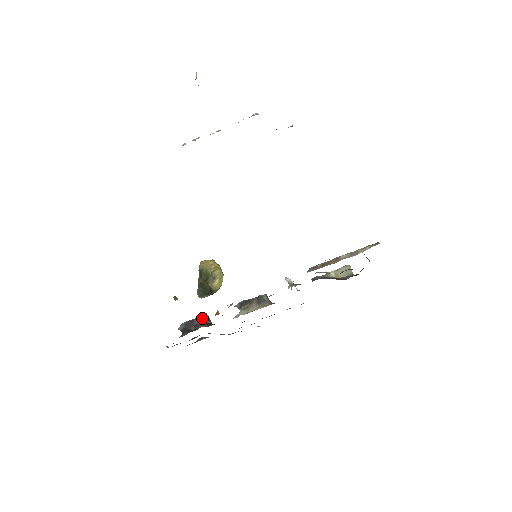
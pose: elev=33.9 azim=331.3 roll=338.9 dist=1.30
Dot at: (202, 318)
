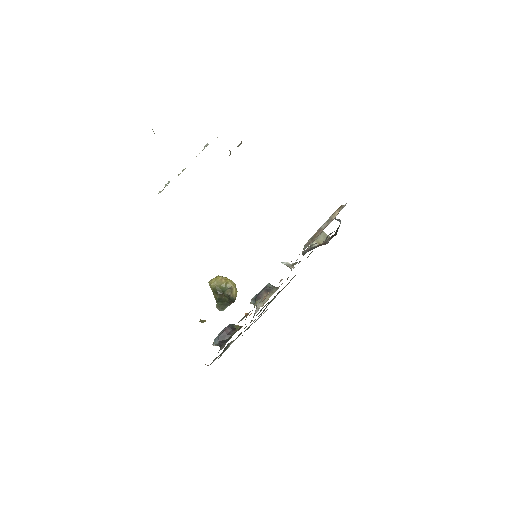
Dot at: (230, 326)
